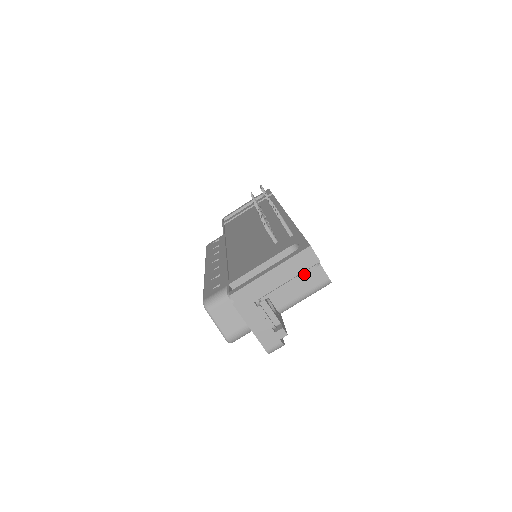
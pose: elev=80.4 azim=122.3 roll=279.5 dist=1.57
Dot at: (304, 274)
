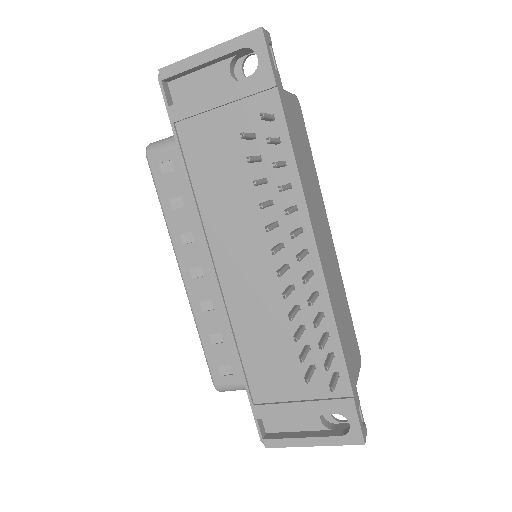
Dot at: occluded
